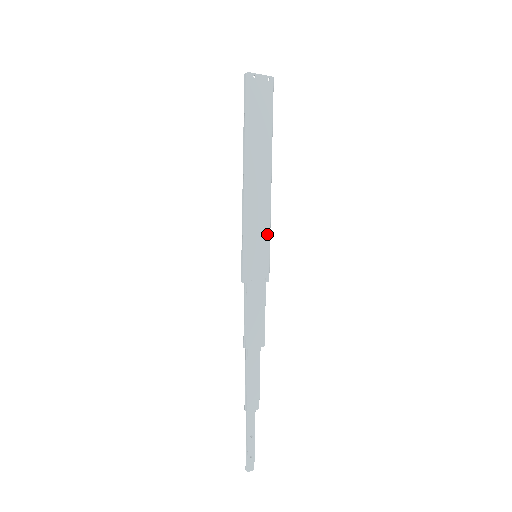
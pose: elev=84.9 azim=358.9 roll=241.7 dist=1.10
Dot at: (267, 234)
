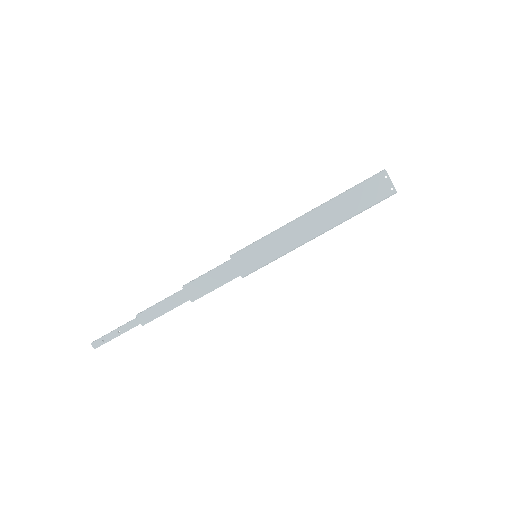
Dot at: (277, 255)
